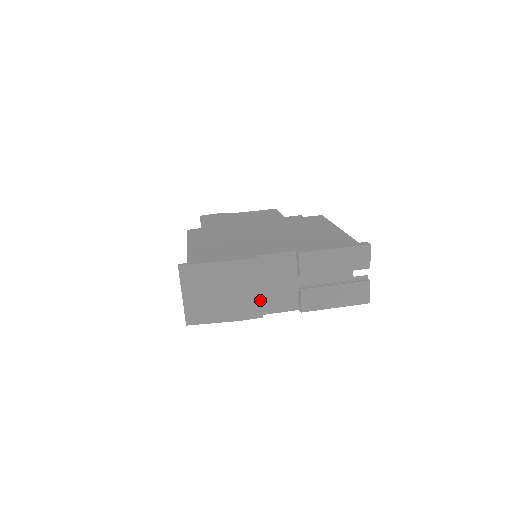
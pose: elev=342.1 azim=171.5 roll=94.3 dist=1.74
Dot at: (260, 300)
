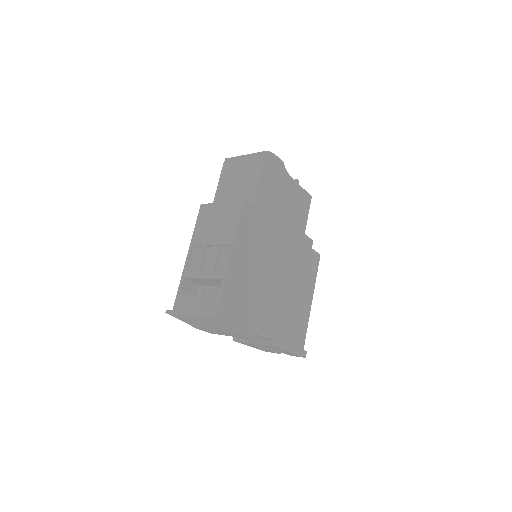
Dot at: occluded
